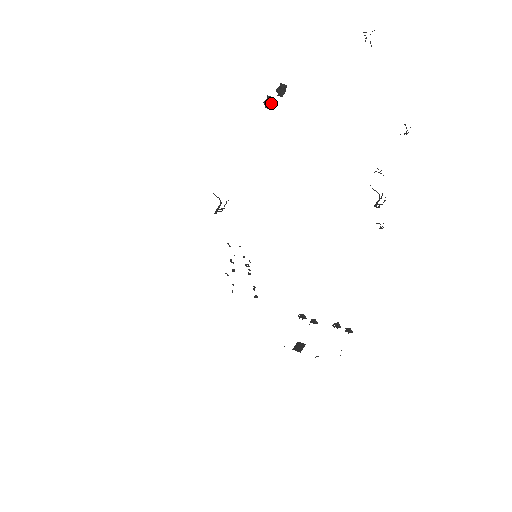
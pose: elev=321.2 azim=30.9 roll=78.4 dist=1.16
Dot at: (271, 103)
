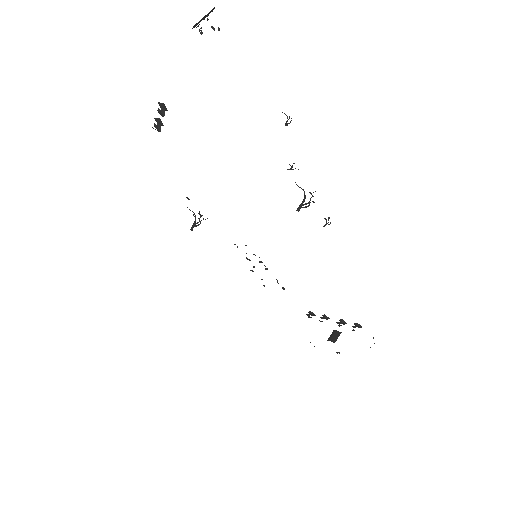
Dot at: (160, 125)
